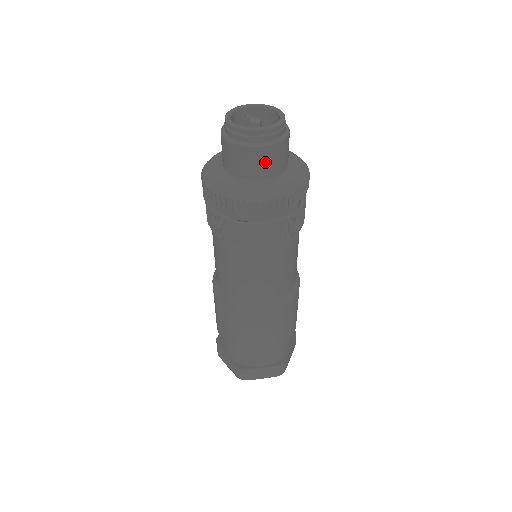
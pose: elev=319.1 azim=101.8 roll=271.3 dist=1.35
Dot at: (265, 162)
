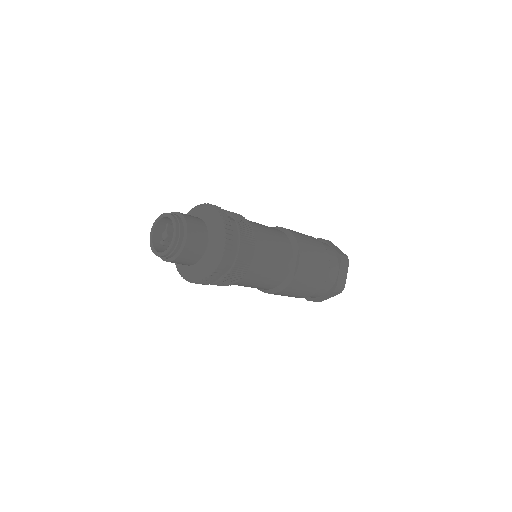
Dot at: occluded
